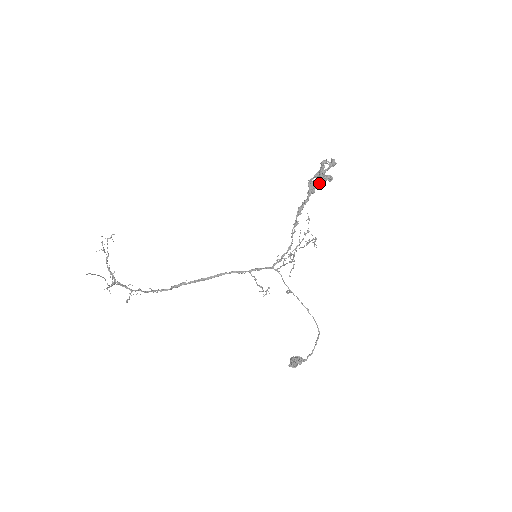
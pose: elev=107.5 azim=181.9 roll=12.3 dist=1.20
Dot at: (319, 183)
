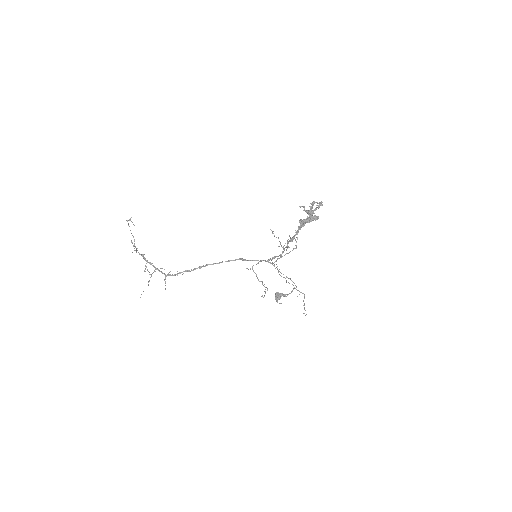
Dot at: (308, 222)
